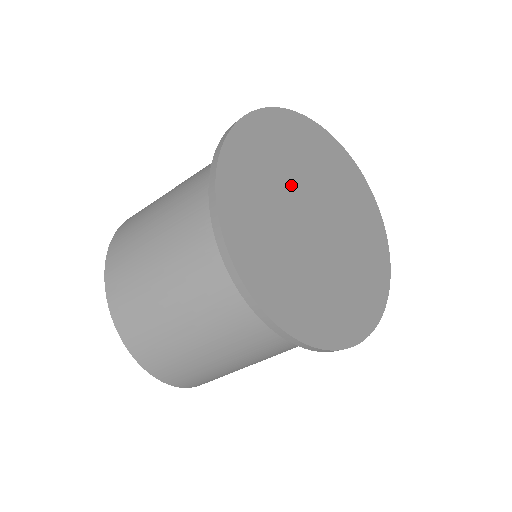
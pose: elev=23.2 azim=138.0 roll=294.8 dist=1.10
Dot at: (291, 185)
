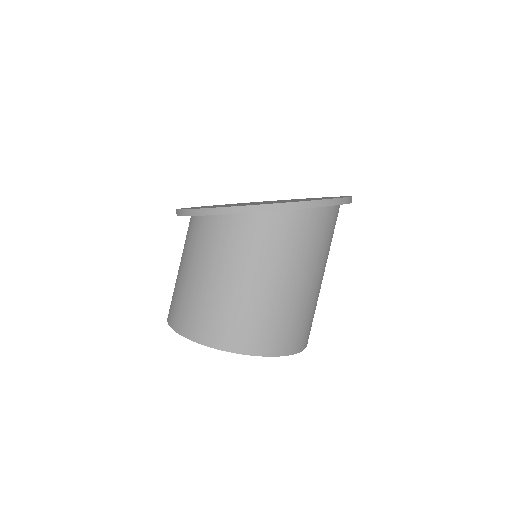
Dot at: occluded
